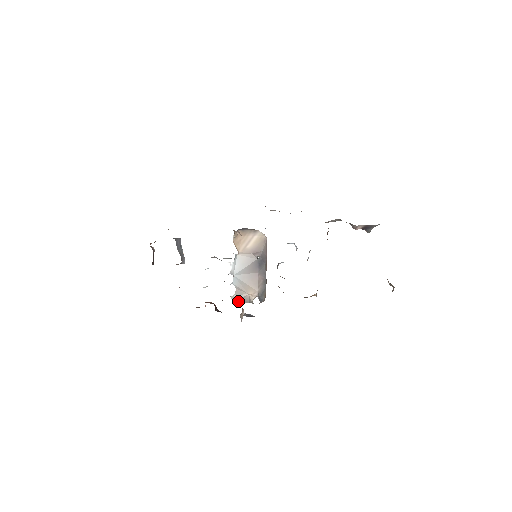
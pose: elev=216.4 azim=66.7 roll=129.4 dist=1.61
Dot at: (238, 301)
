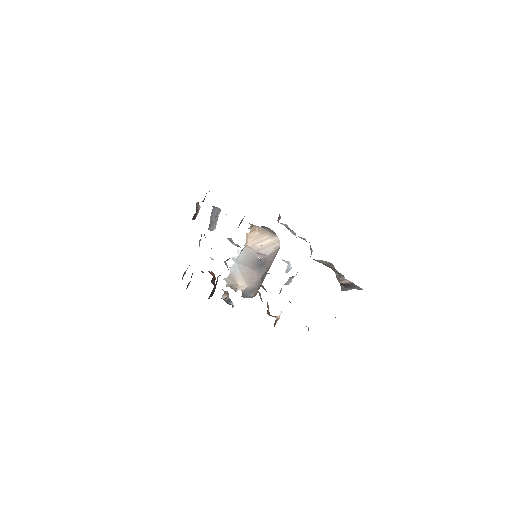
Dot at: (227, 285)
